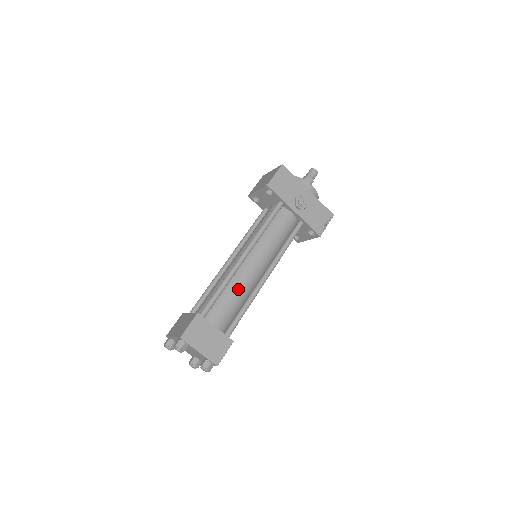
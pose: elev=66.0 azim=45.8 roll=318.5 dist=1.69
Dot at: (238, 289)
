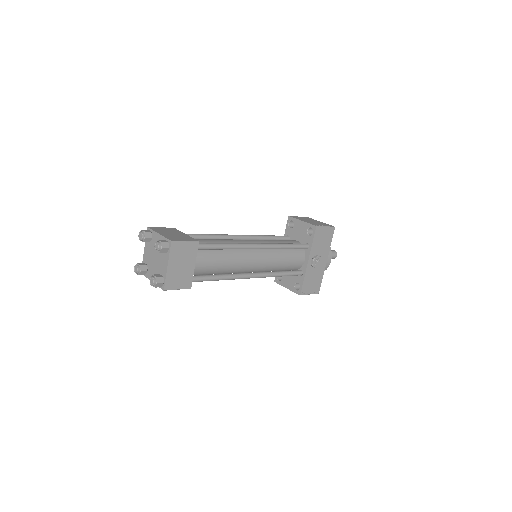
Dot at: (231, 261)
